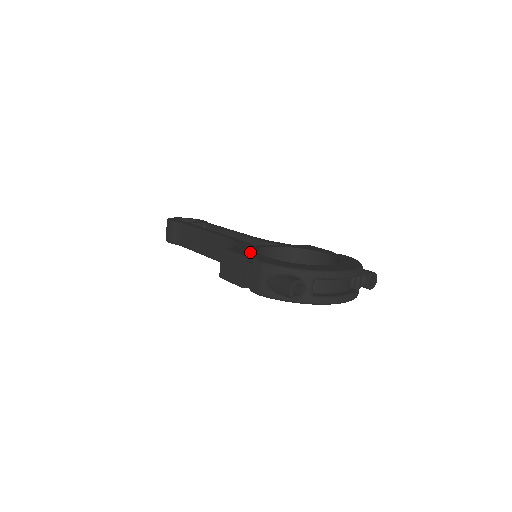
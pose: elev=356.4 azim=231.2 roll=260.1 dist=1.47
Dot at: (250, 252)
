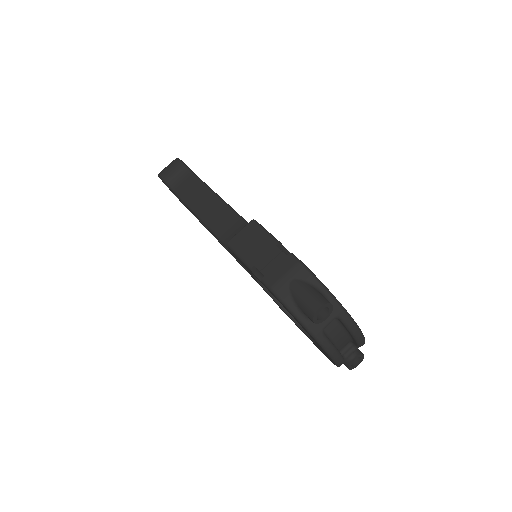
Dot at: occluded
